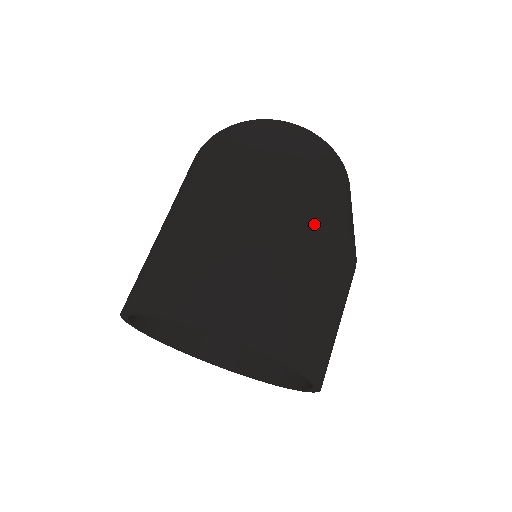
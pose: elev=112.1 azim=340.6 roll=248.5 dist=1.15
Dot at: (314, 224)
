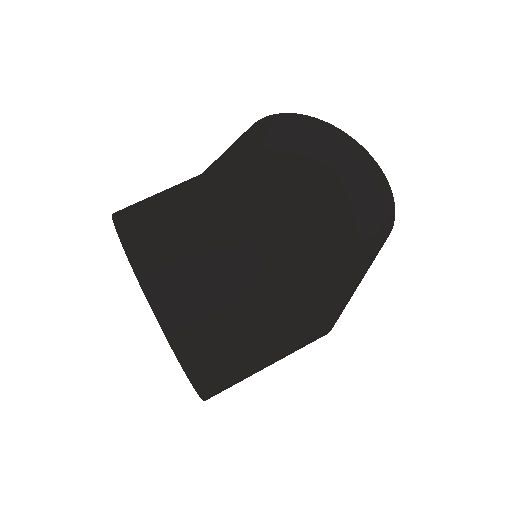
Dot at: (317, 329)
